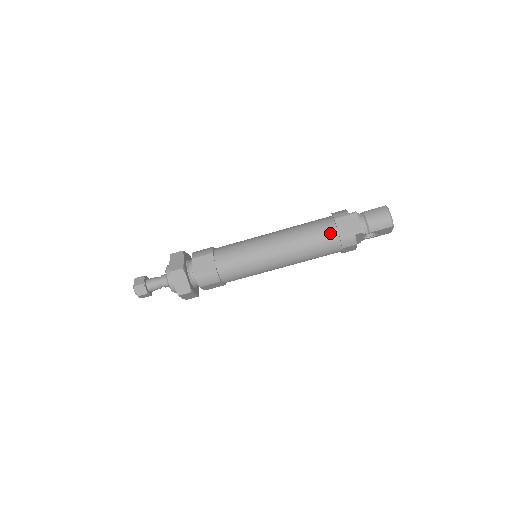
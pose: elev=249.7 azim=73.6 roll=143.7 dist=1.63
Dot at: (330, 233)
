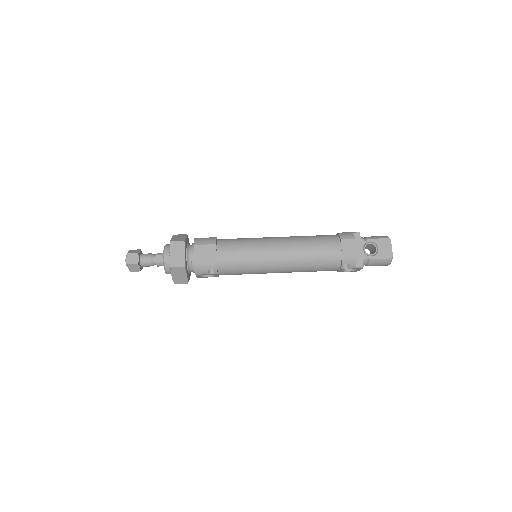
Dot at: occluded
